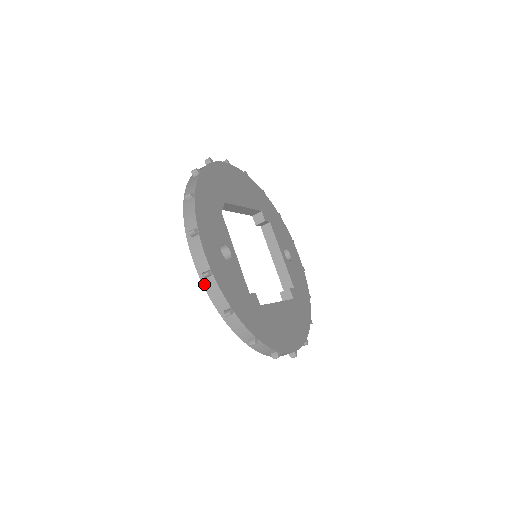
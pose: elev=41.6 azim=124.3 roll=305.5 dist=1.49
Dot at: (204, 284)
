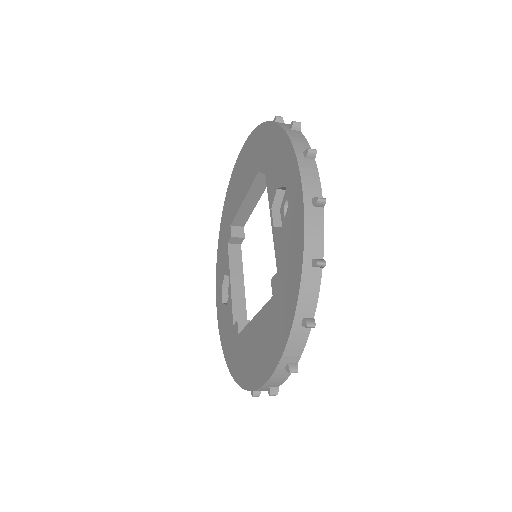
Dot at: (306, 212)
